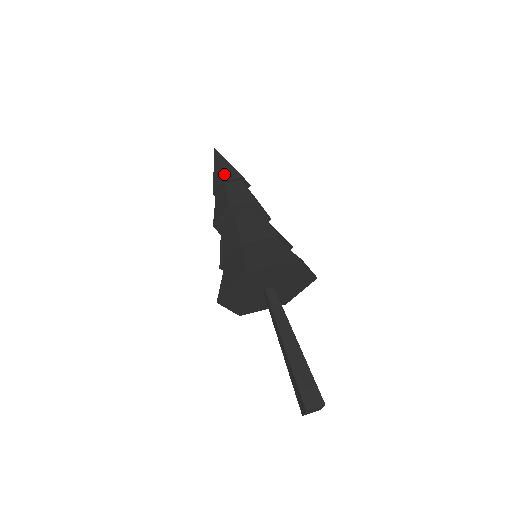
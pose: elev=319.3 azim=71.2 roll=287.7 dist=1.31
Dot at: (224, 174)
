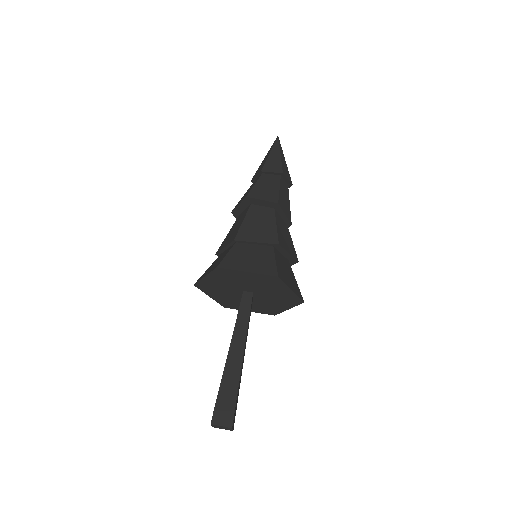
Dot at: (267, 164)
